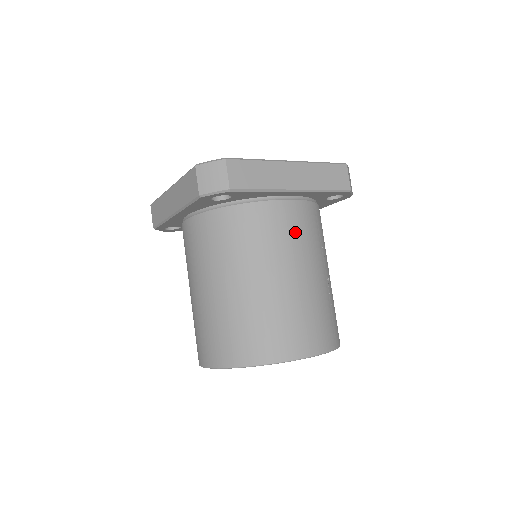
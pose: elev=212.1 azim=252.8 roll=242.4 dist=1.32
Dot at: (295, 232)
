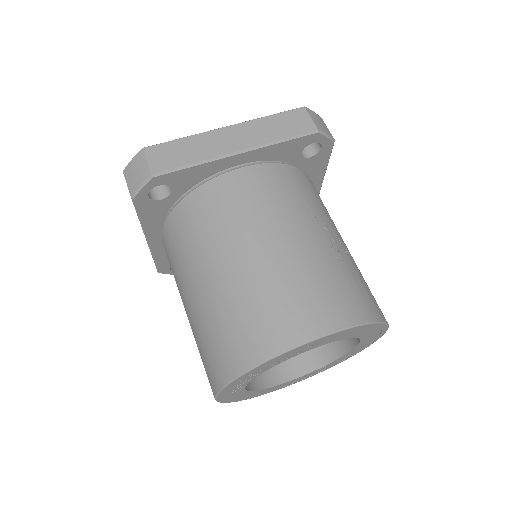
Dot at: (258, 198)
